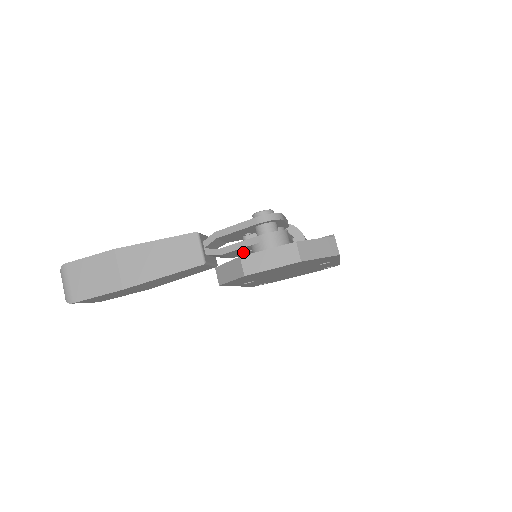
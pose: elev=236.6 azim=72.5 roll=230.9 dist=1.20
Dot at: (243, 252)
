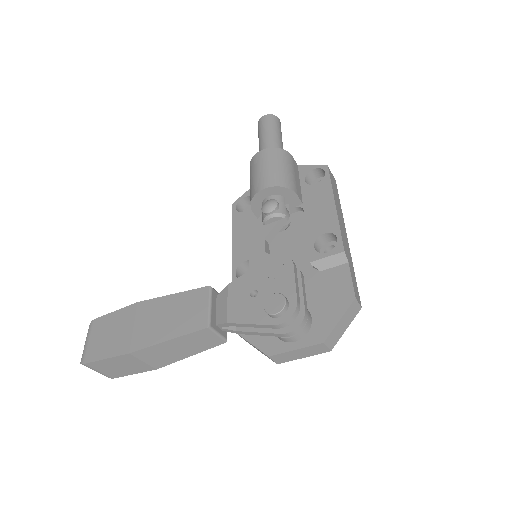
Dot at: occluded
